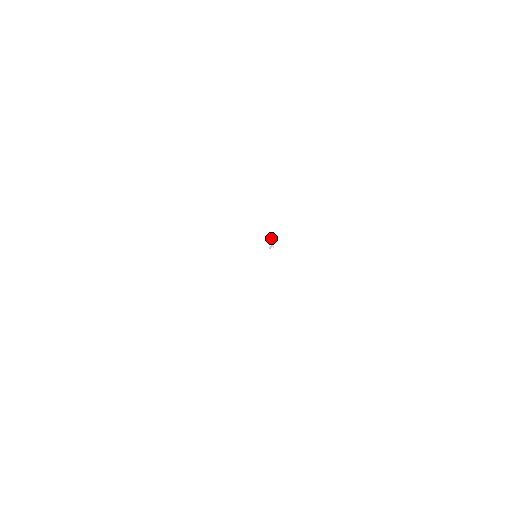
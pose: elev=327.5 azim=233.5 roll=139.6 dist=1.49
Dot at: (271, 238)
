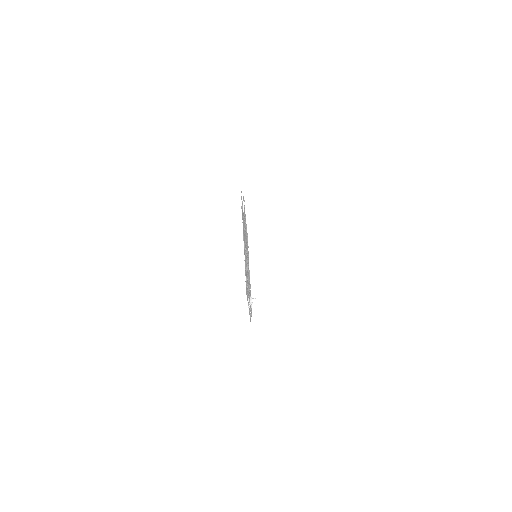
Dot at: (251, 307)
